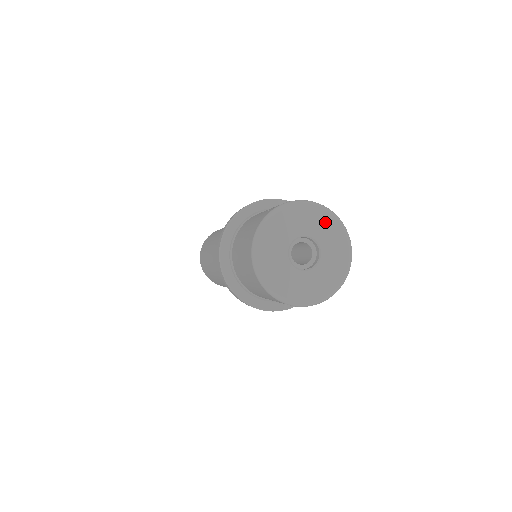
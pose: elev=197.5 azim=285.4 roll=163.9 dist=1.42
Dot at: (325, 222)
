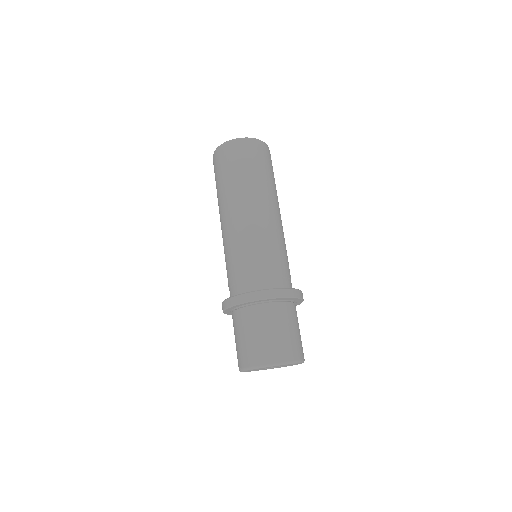
Dot at: occluded
